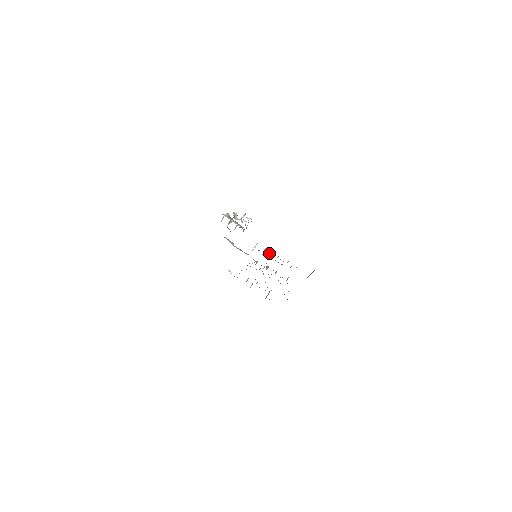
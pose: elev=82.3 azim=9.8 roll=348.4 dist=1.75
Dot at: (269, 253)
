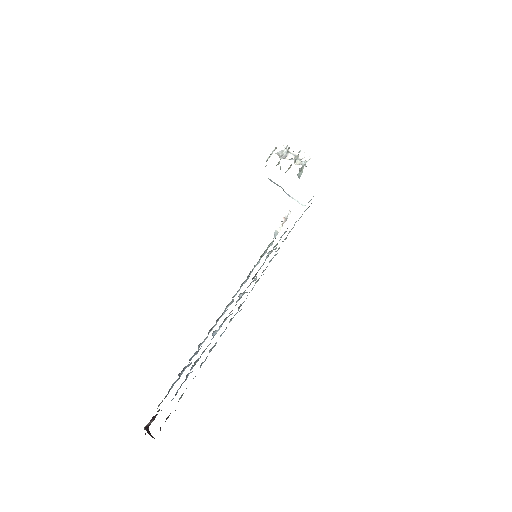
Dot at: occluded
